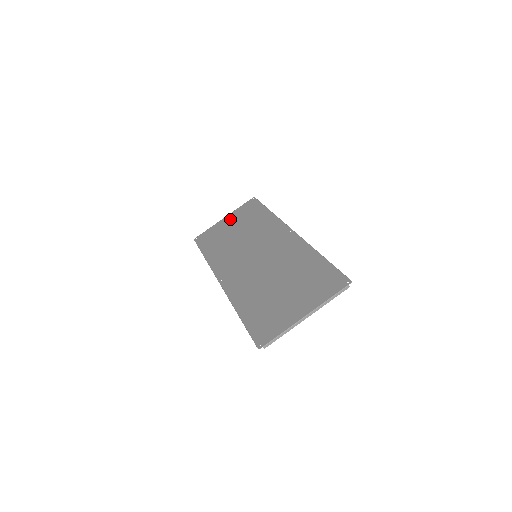
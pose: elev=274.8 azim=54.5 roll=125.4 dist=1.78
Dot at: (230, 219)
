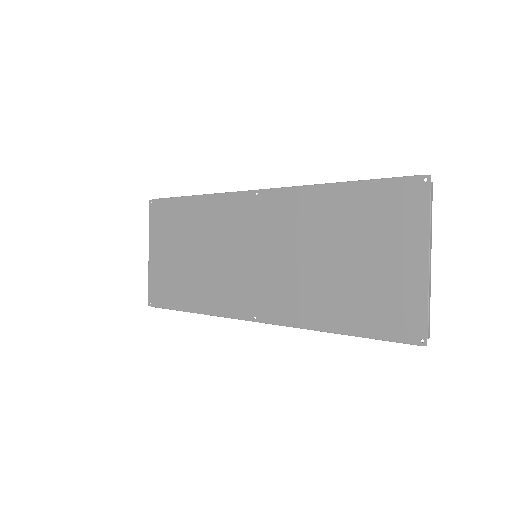
Dot at: (159, 248)
